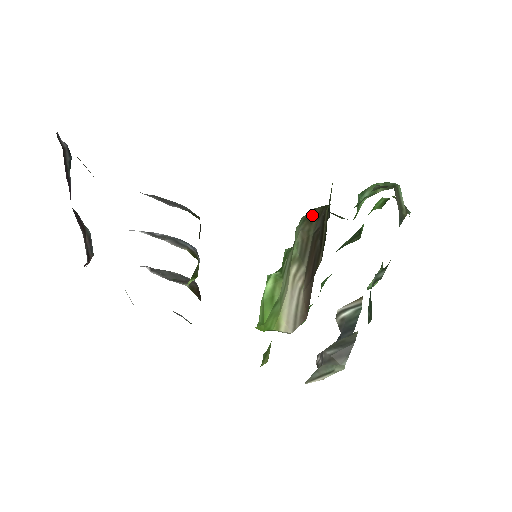
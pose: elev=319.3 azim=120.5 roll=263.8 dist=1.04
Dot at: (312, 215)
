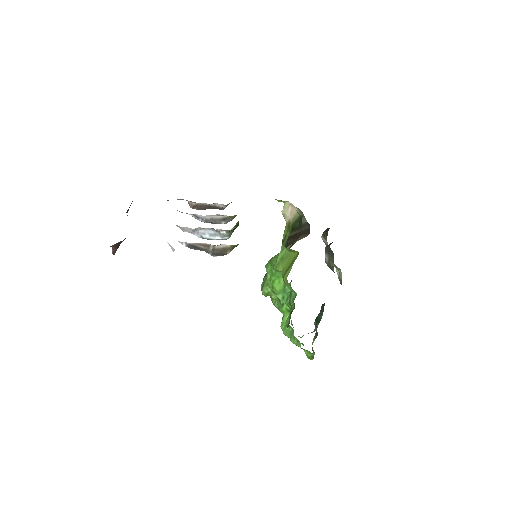
Dot at: occluded
